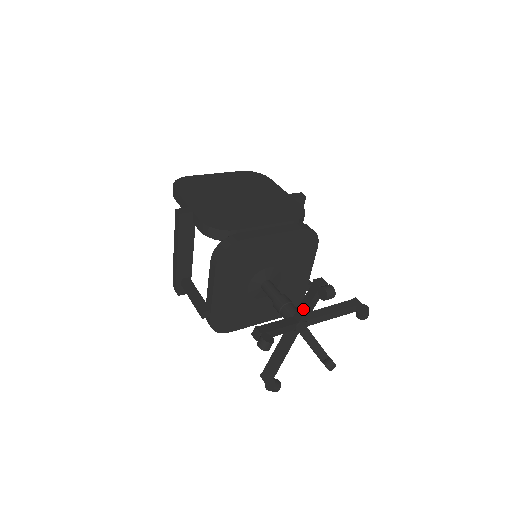
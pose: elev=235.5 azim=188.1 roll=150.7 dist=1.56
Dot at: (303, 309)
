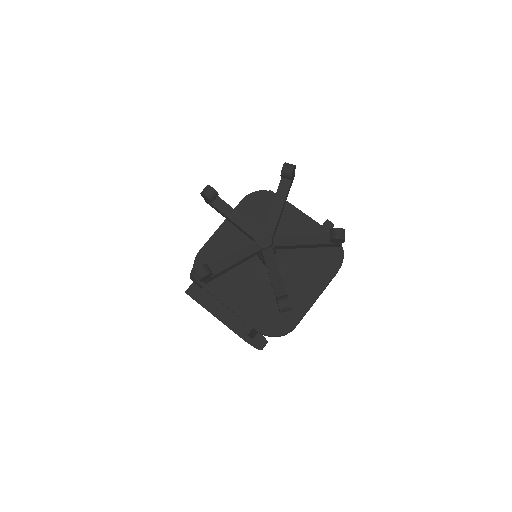
Dot at: (238, 228)
